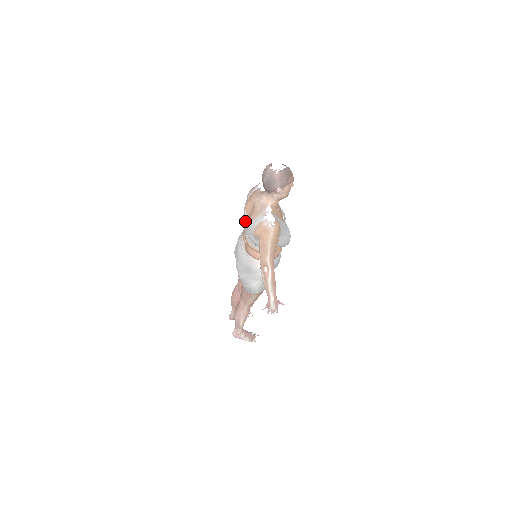
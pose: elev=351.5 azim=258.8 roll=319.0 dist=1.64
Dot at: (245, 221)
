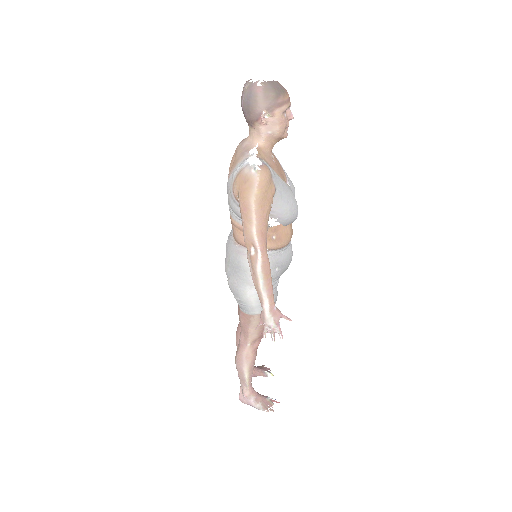
Dot at: occluded
